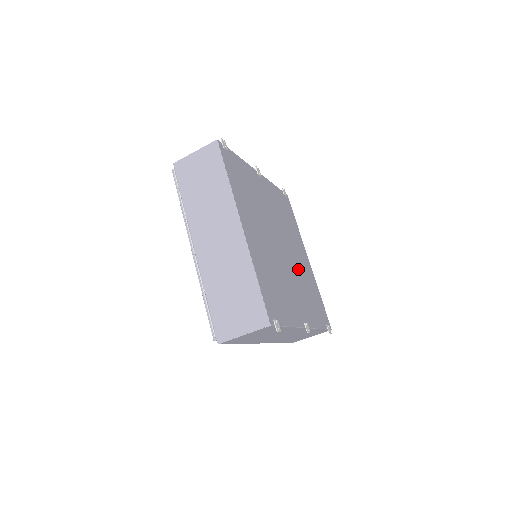
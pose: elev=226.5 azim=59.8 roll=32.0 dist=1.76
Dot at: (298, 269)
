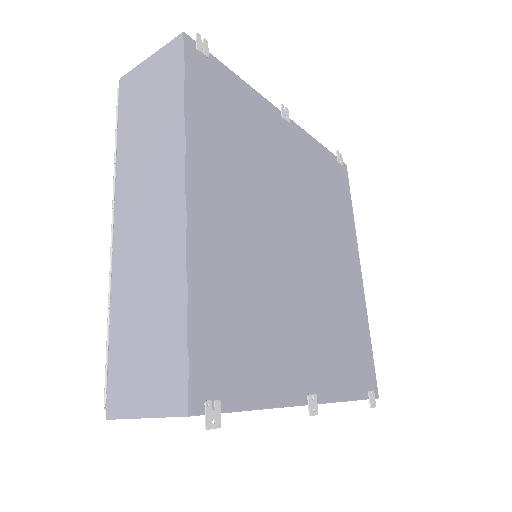
Dot at: (328, 288)
